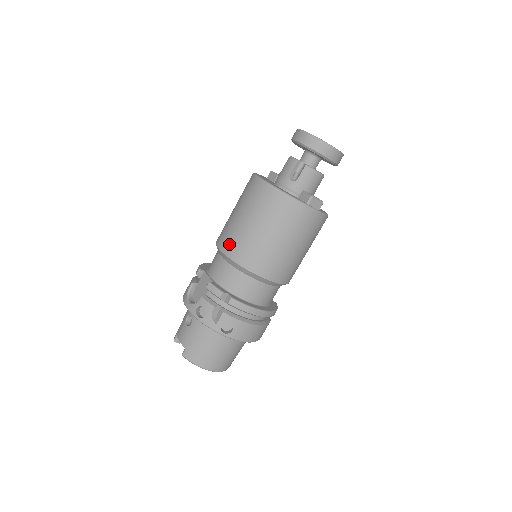
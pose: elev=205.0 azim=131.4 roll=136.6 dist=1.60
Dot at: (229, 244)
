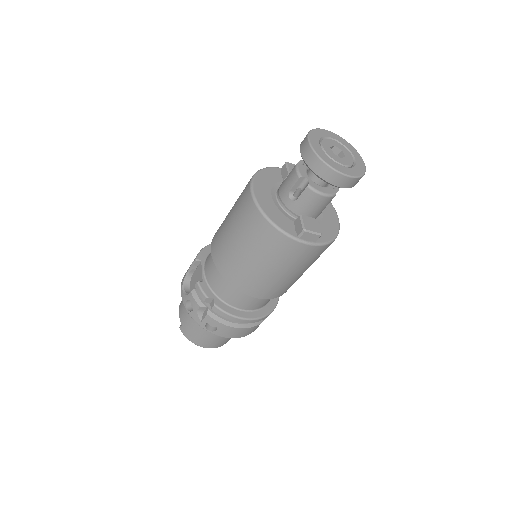
Dot at: (217, 252)
